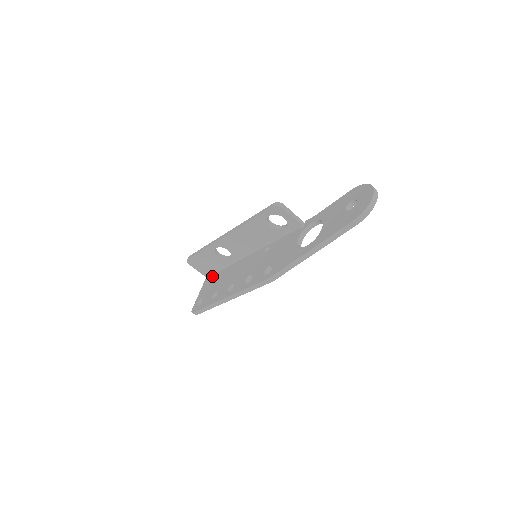
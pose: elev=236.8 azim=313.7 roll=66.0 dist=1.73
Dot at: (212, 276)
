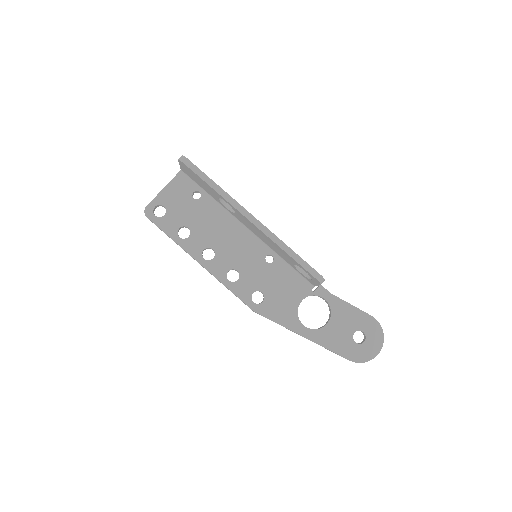
Dot at: (190, 185)
